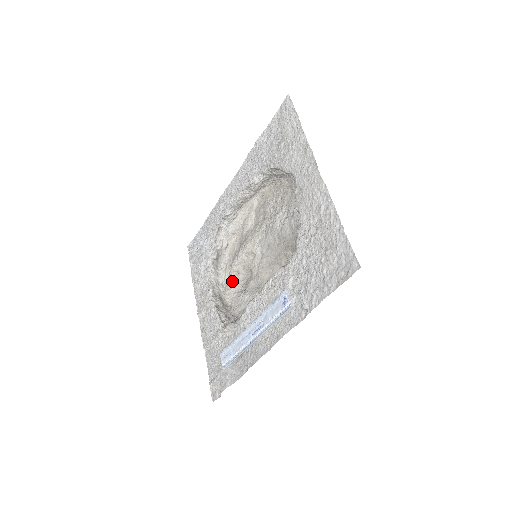
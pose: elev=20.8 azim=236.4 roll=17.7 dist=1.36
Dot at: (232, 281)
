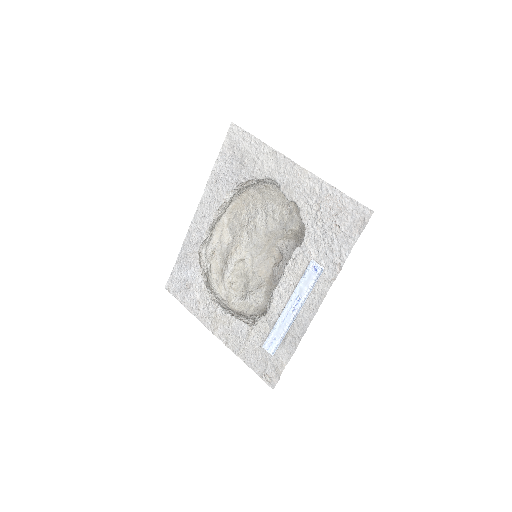
Dot at: (231, 292)
